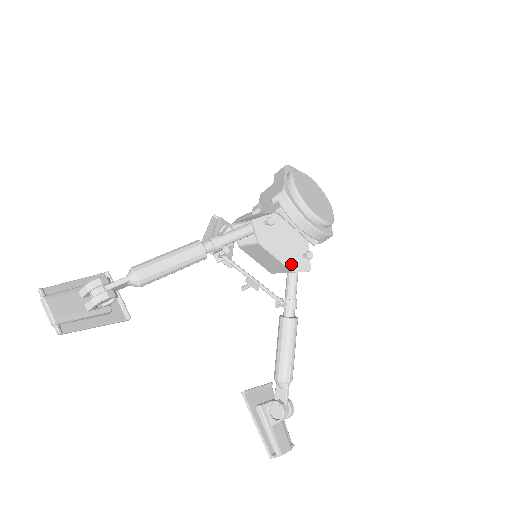
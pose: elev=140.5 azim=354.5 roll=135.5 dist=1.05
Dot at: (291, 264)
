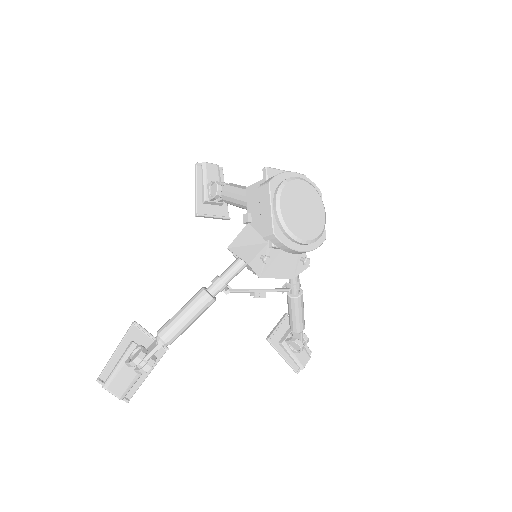
Dot at: (291, 273)
